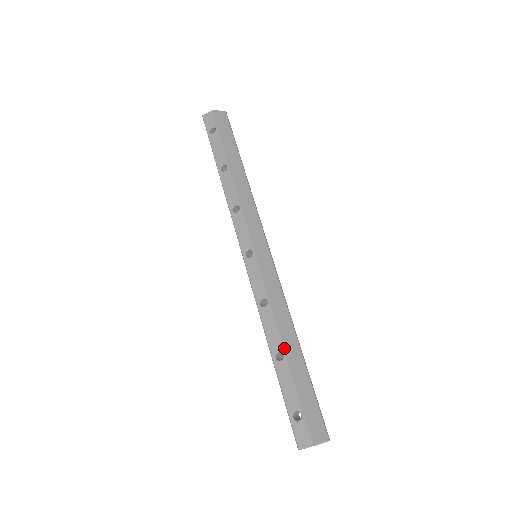
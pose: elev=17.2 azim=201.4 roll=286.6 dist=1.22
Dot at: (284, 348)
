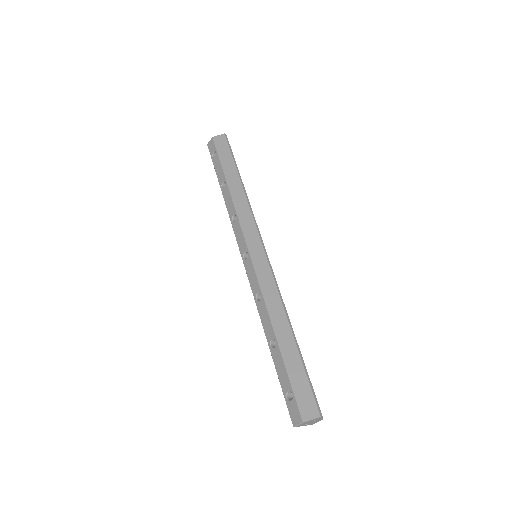
Dot at: (276, 335)
